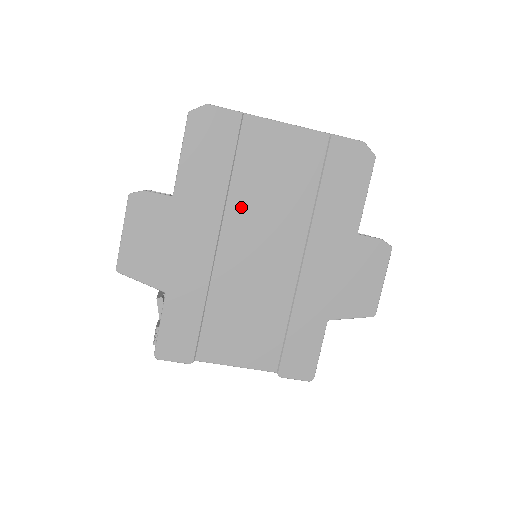
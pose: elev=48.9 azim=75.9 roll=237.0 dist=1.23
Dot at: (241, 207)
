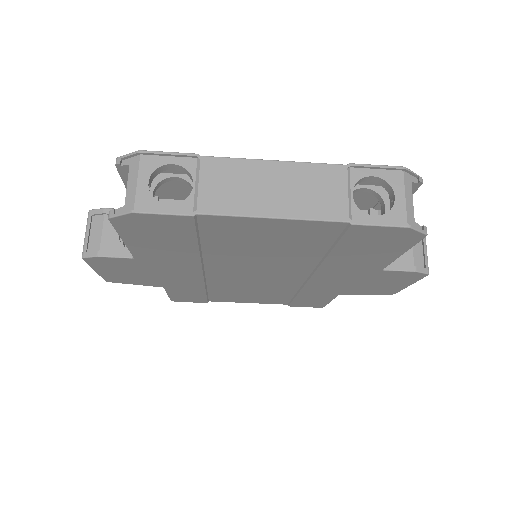
Dot at: (223, 260)
